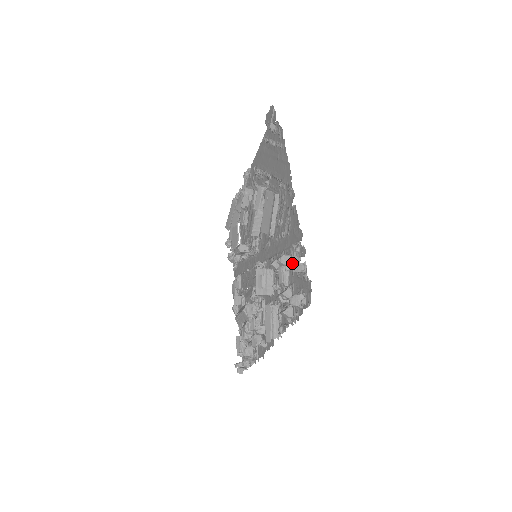
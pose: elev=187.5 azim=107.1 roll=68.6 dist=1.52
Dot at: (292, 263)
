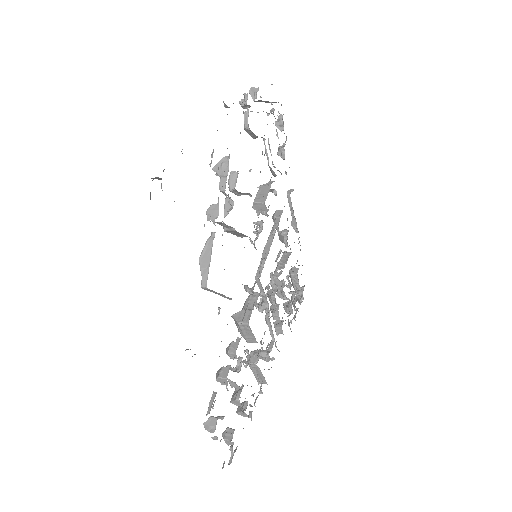
Dot at: occluded
